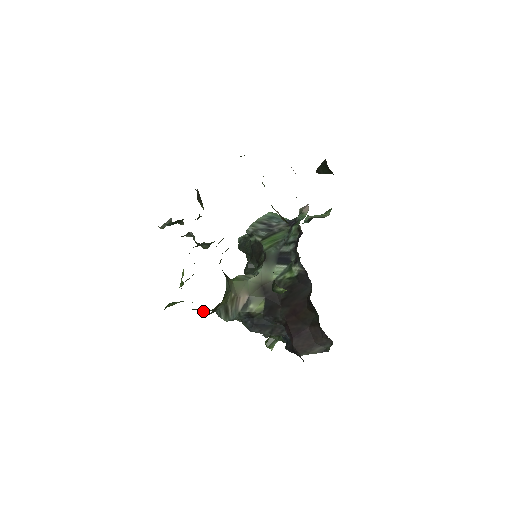
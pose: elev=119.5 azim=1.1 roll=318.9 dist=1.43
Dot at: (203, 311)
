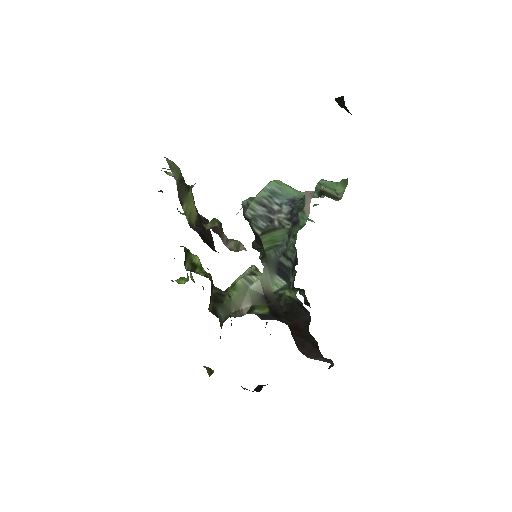
Dot at: occluded
